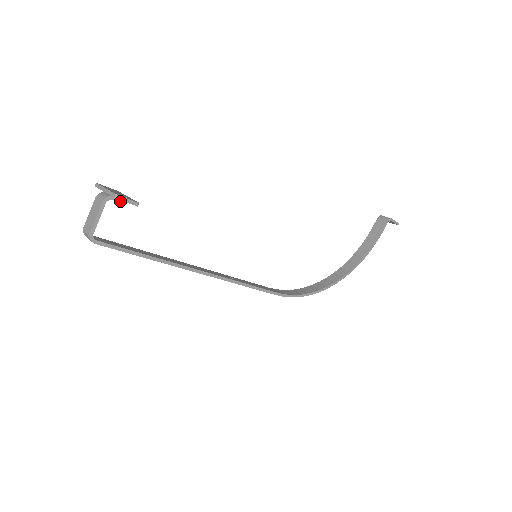
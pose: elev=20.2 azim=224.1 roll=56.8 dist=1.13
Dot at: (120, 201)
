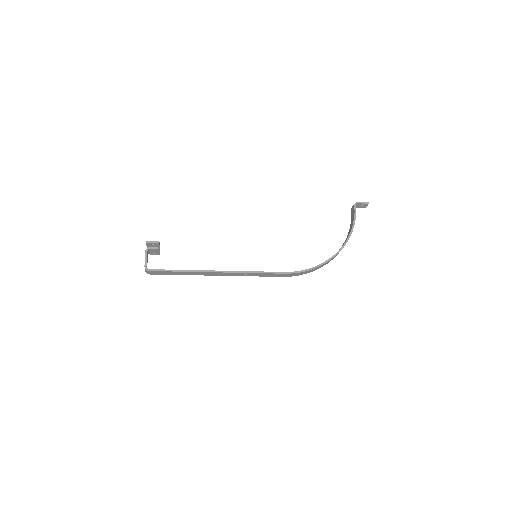
Dot at: (154, 248)
